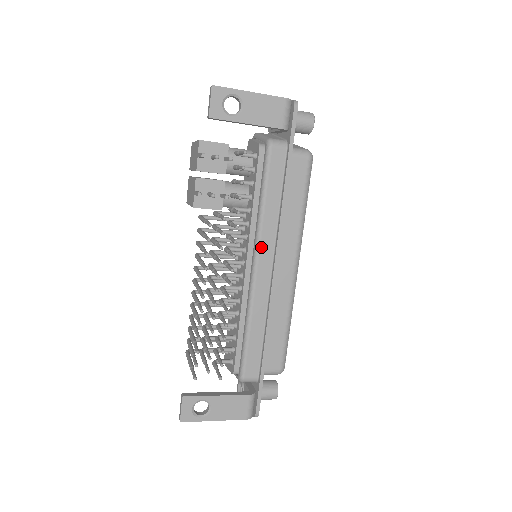
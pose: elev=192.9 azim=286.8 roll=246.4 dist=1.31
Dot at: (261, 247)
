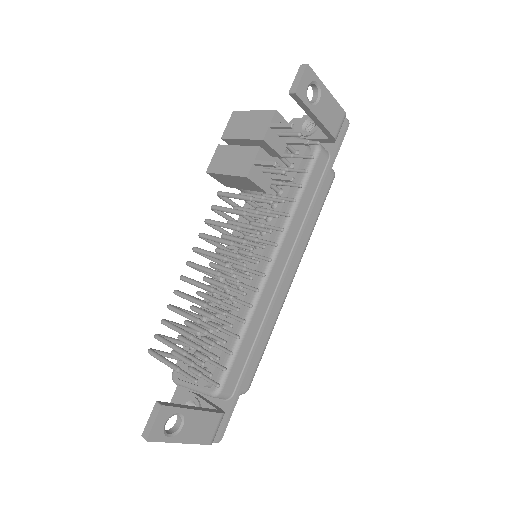
Dot at: (282, 246)
